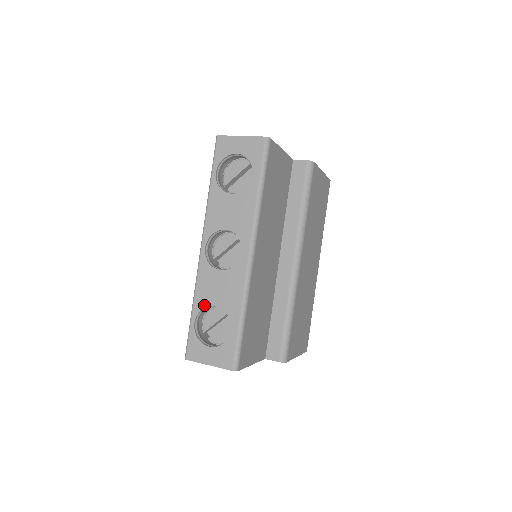
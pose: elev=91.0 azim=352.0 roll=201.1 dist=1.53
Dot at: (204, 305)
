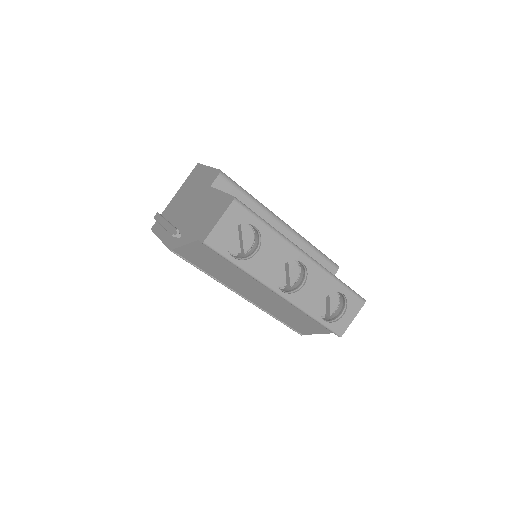
Dot at: (318, 309)
